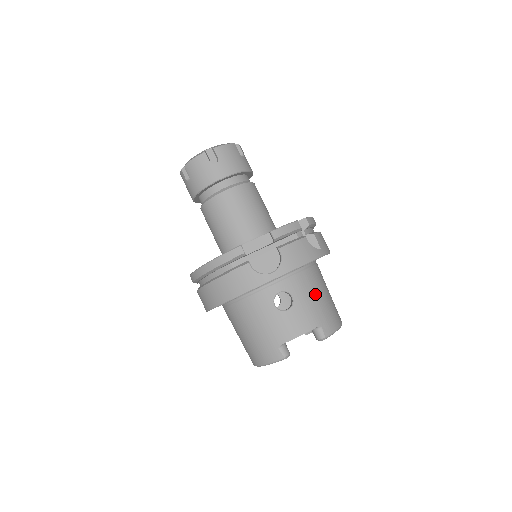
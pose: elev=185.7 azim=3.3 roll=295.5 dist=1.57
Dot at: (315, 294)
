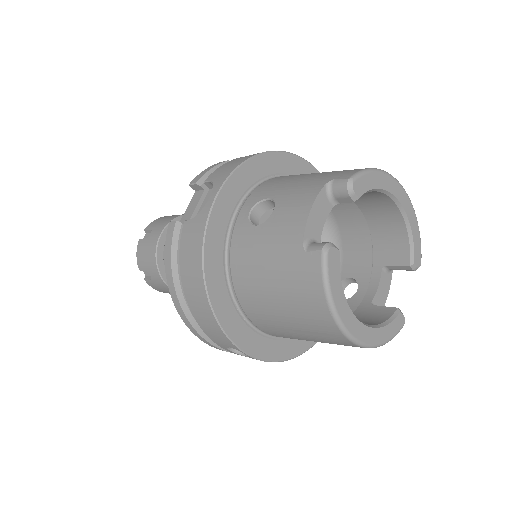
Dot at: (300, 177)
